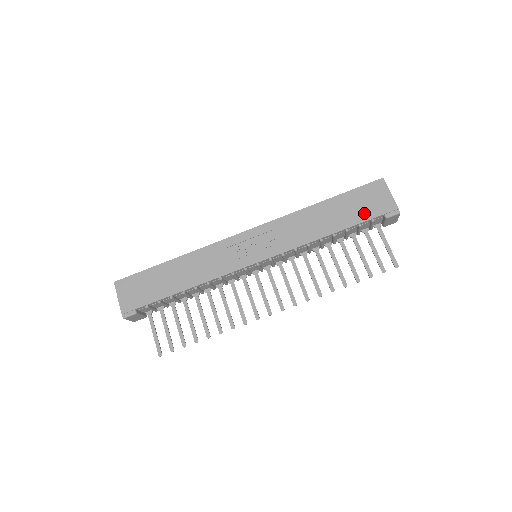
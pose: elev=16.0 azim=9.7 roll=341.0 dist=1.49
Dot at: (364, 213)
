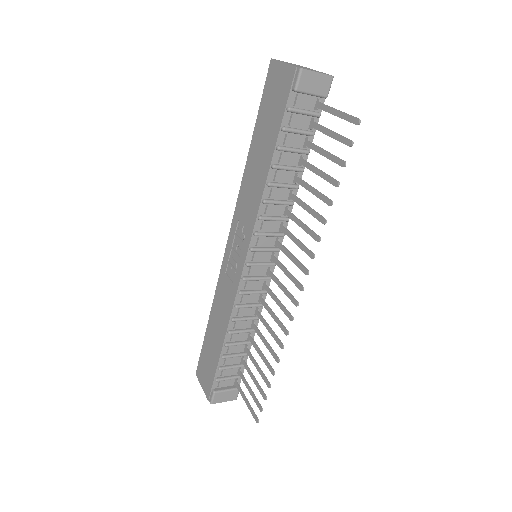
Dot at: (277, 113)
